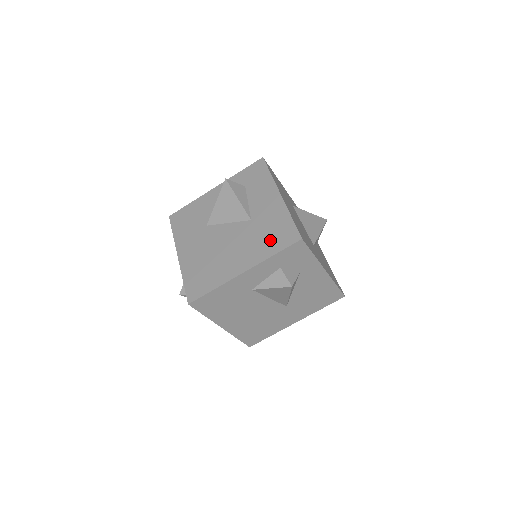
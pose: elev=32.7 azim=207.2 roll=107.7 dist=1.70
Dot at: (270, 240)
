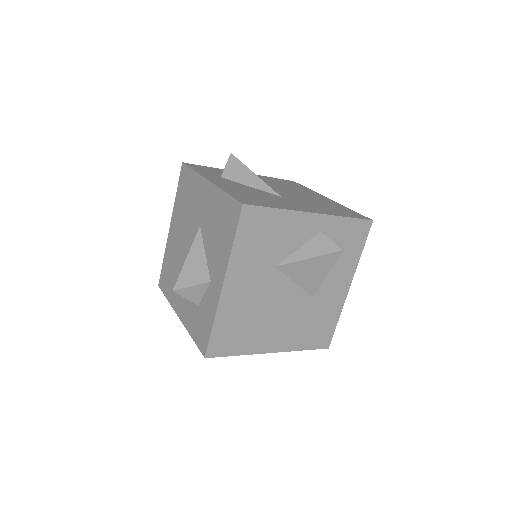
Dot at: (311, 333)
